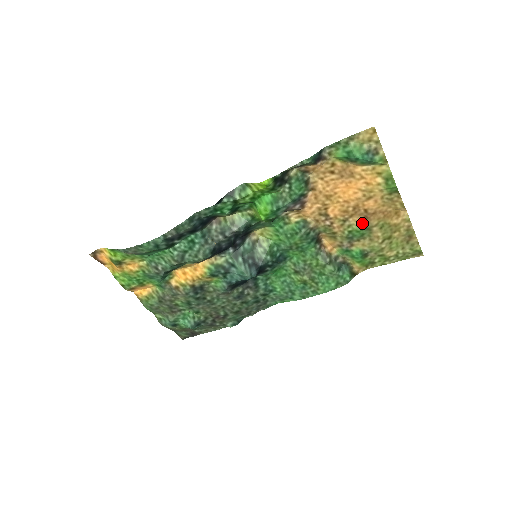
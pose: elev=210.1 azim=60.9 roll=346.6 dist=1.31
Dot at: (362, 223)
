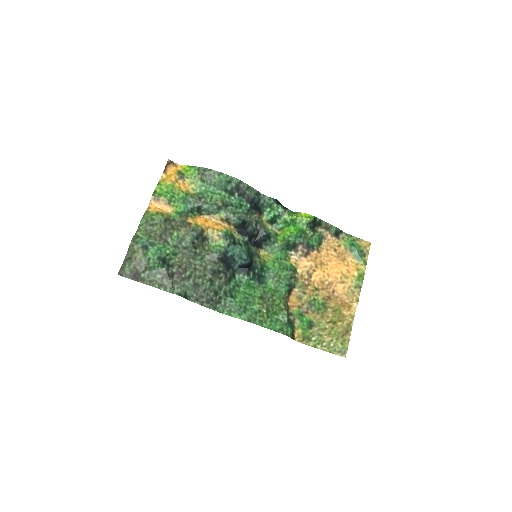
Dot at: (325, 299)
